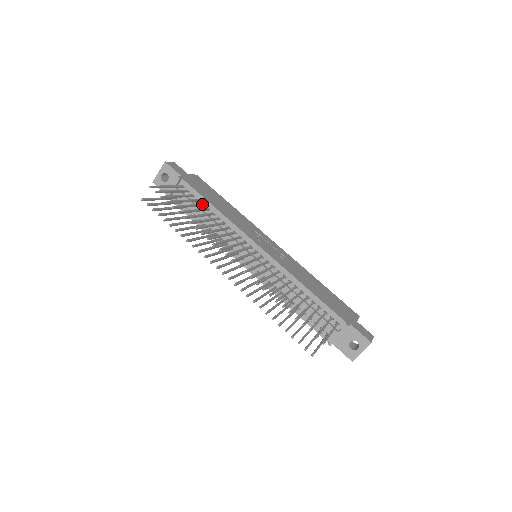
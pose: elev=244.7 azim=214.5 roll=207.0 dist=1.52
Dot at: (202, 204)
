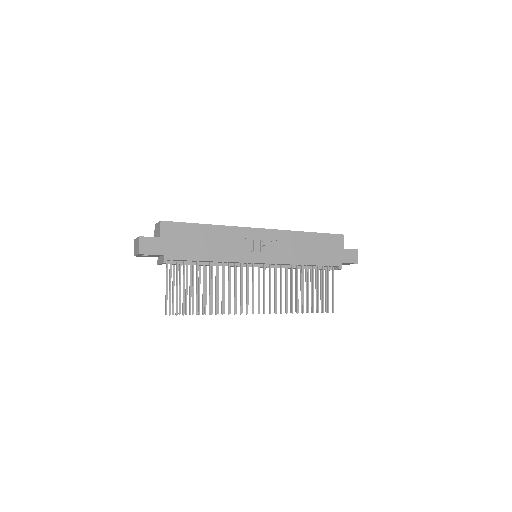
Dot at: (198, 265)
